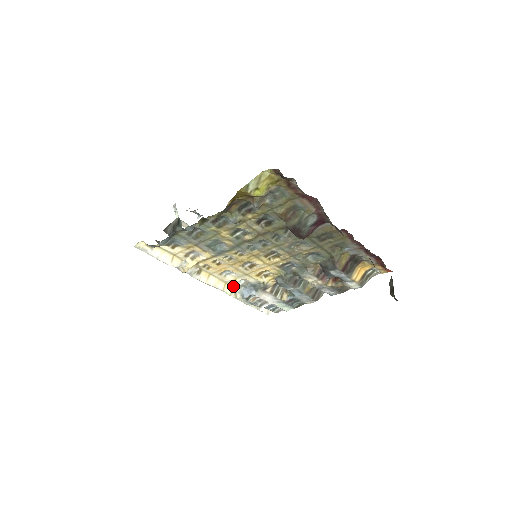
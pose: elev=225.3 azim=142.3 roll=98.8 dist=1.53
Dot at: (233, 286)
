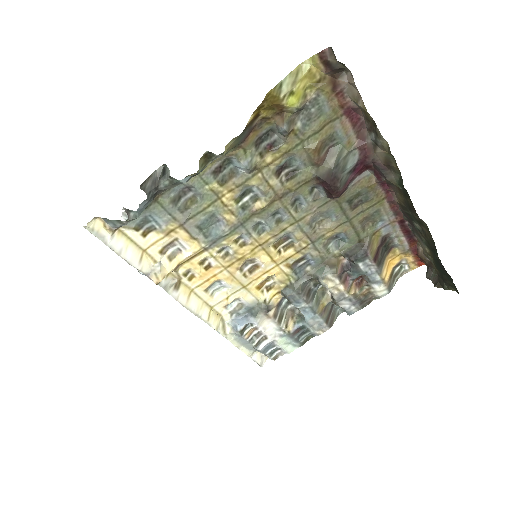
Dot at: (220, 314)
